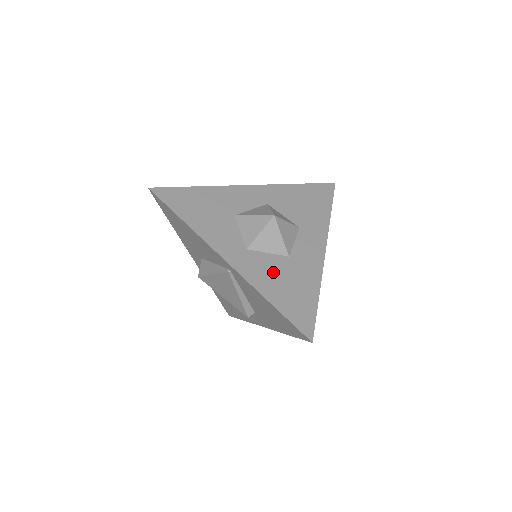
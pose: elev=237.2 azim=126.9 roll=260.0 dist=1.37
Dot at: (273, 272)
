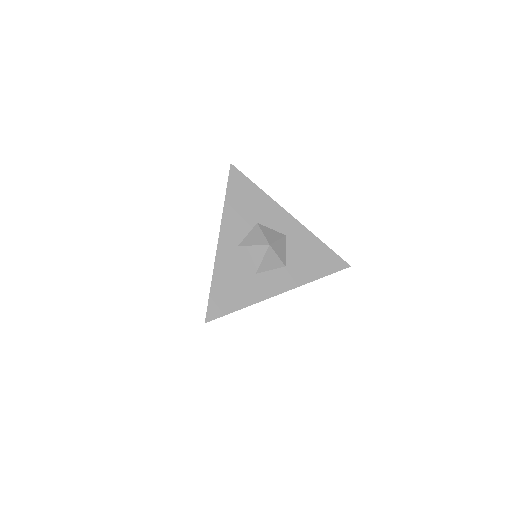
Dot at: (235, 271)
